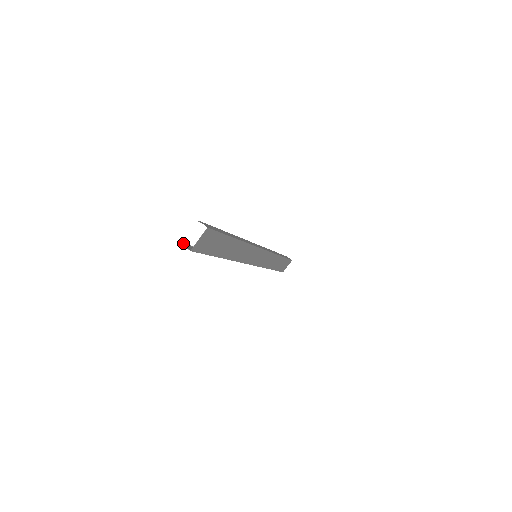
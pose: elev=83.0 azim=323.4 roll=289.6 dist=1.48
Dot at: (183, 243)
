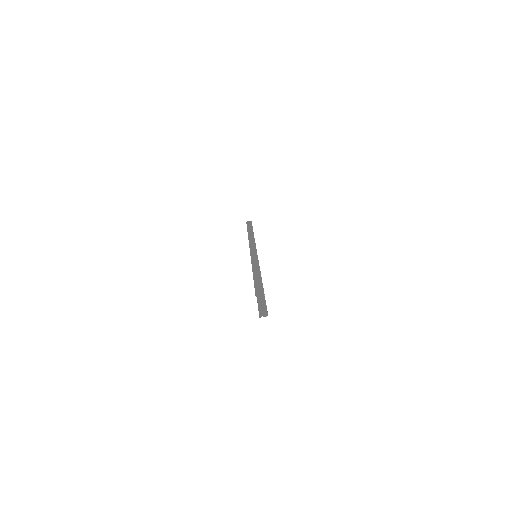
Dot at: (259, 316)
